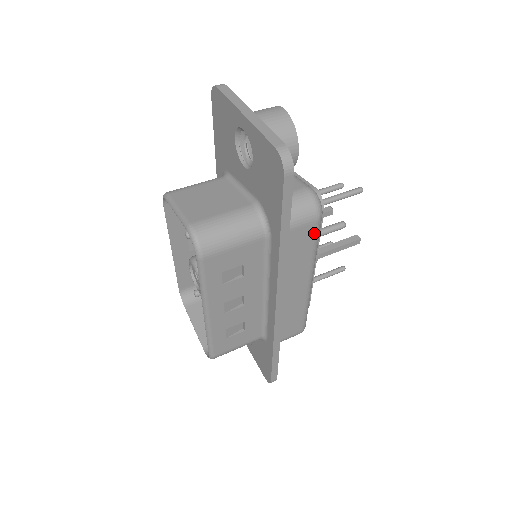
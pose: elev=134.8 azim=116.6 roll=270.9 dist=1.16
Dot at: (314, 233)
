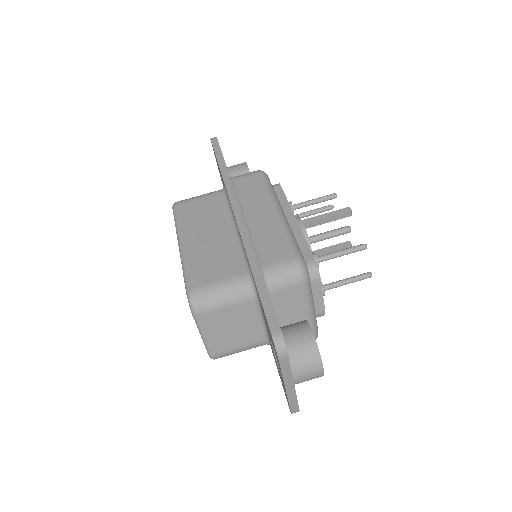
Dot at: occluded
